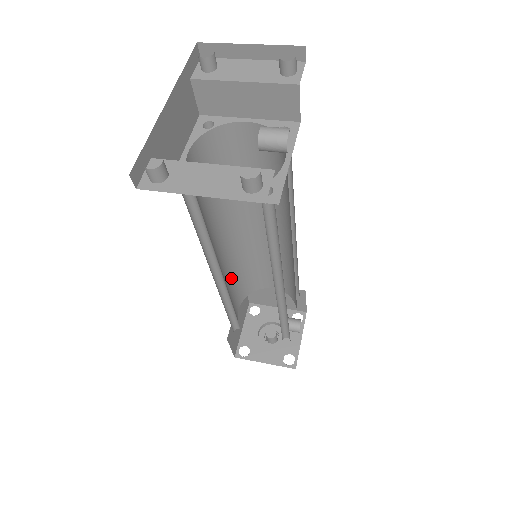
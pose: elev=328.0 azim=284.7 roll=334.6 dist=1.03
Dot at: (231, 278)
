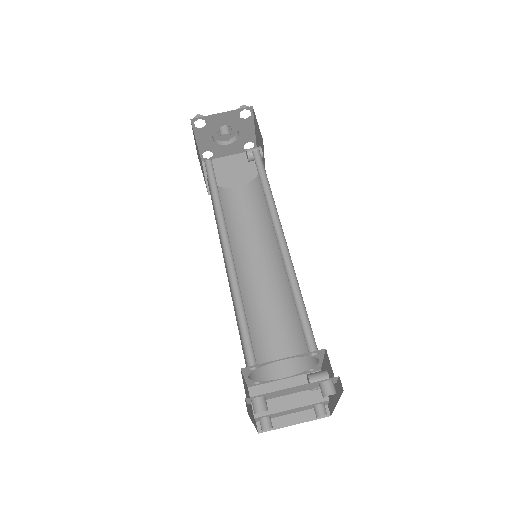
Dot at: occluded
